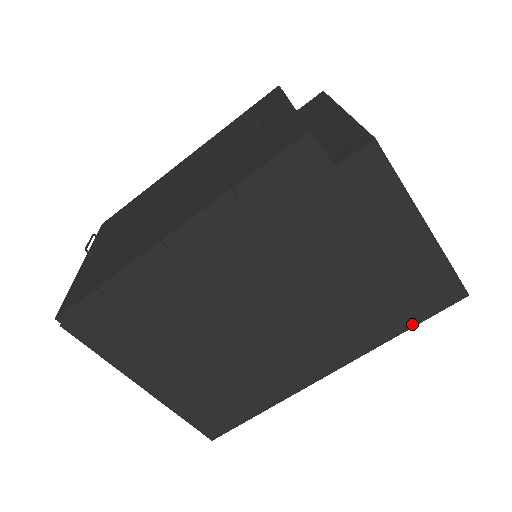
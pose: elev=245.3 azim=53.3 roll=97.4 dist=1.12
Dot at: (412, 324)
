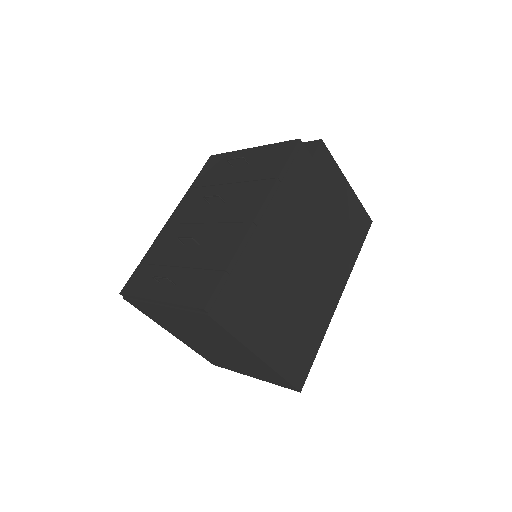
Dot at: (360, 248)
